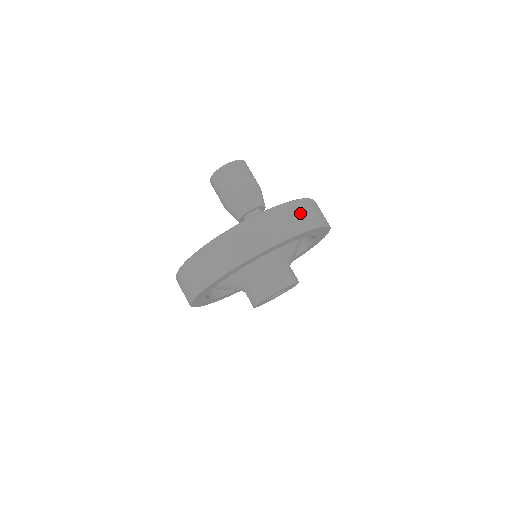
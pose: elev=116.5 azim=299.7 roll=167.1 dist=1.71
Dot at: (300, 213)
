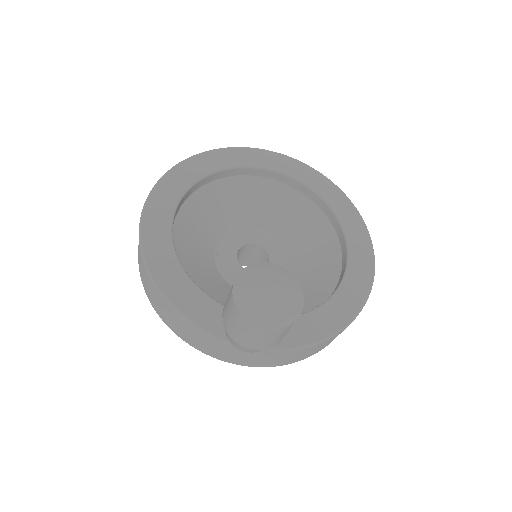
Dot at: (304, 354)
